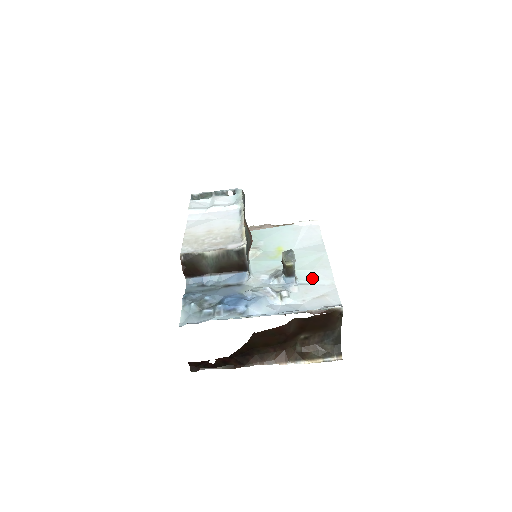
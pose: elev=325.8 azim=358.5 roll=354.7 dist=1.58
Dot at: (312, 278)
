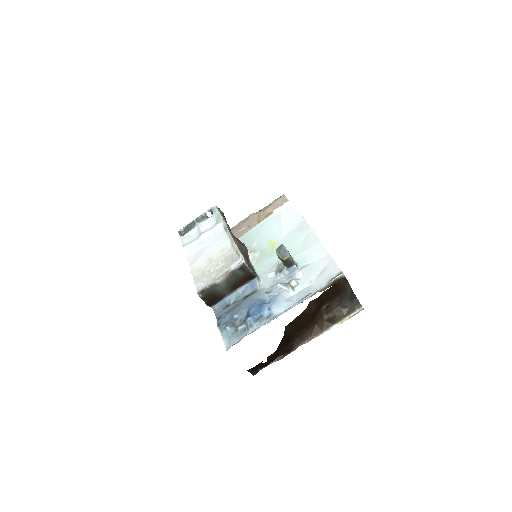
Dot at: (309, 258)
